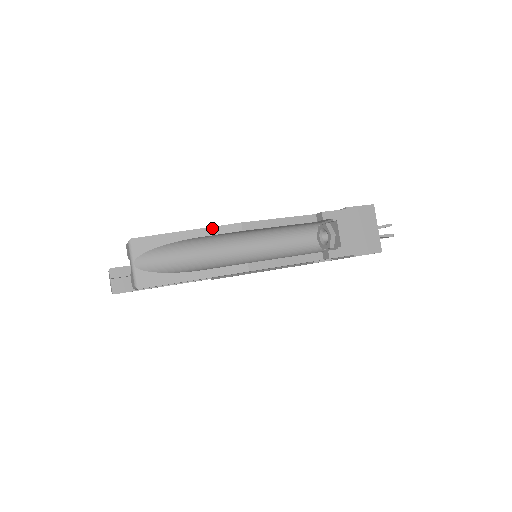
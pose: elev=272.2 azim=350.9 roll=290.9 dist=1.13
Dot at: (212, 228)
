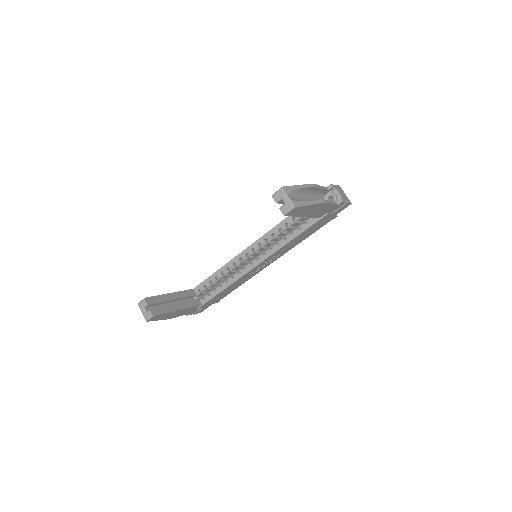
Dot at: (305, 185)
